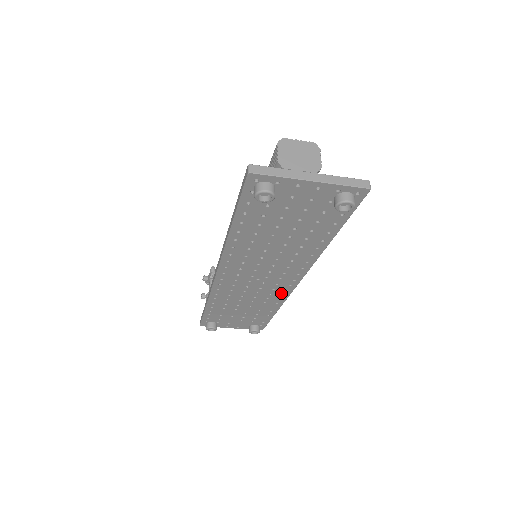
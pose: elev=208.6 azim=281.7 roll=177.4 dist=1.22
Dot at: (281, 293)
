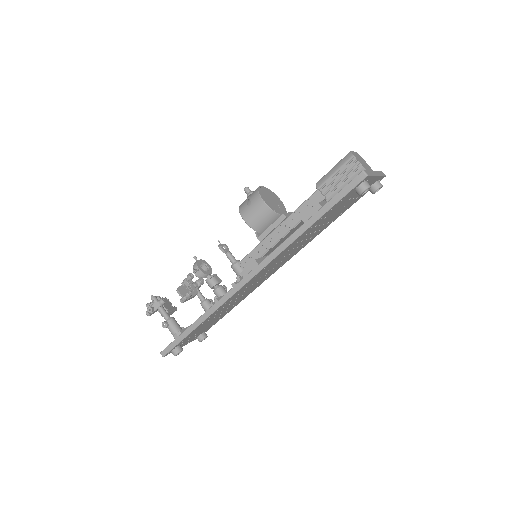
Dot at: (260, 283)
